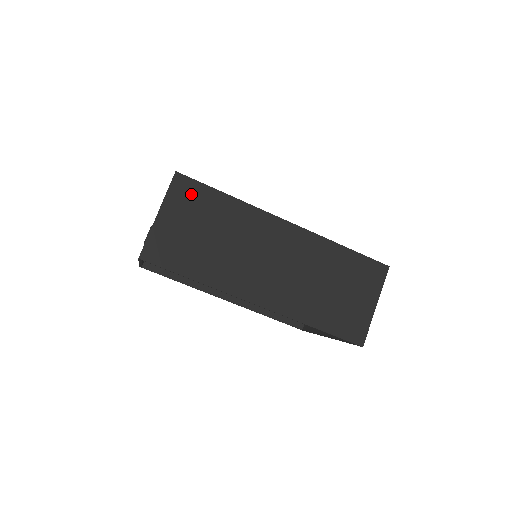
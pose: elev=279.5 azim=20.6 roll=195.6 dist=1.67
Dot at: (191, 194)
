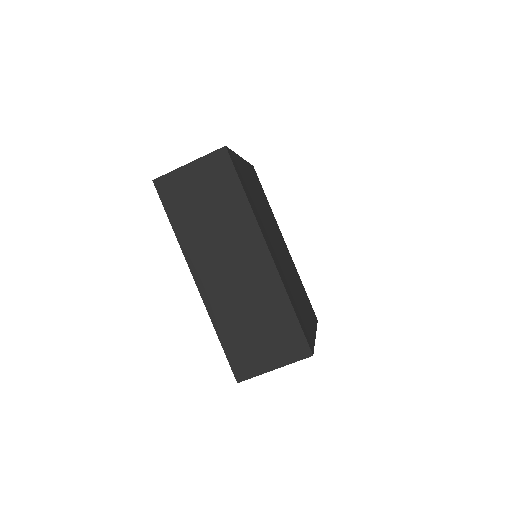
Dot at: (221, 170)
